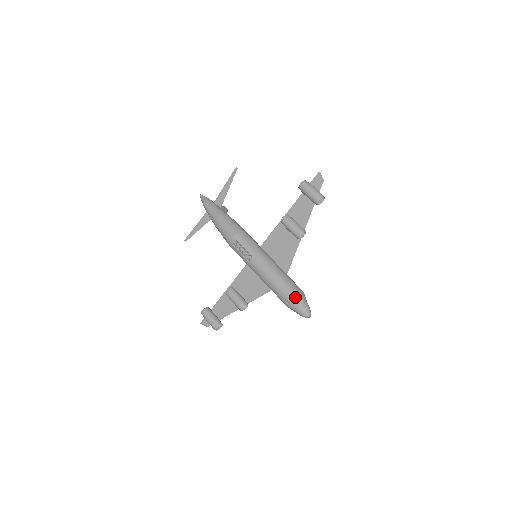
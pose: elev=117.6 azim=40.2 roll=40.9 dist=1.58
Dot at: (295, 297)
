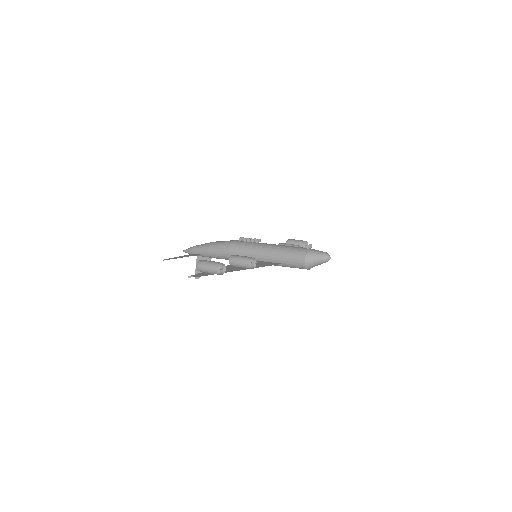
Dot at: occluded
